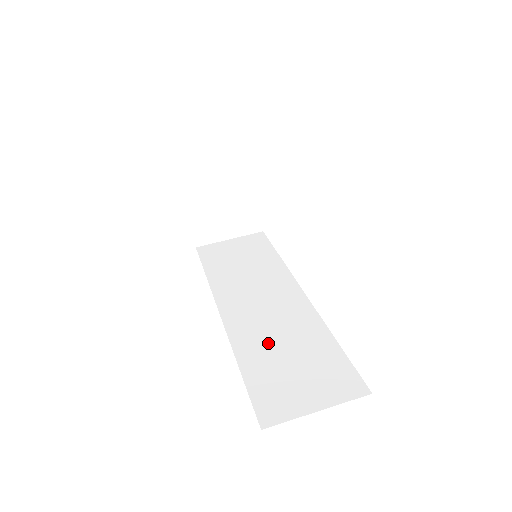
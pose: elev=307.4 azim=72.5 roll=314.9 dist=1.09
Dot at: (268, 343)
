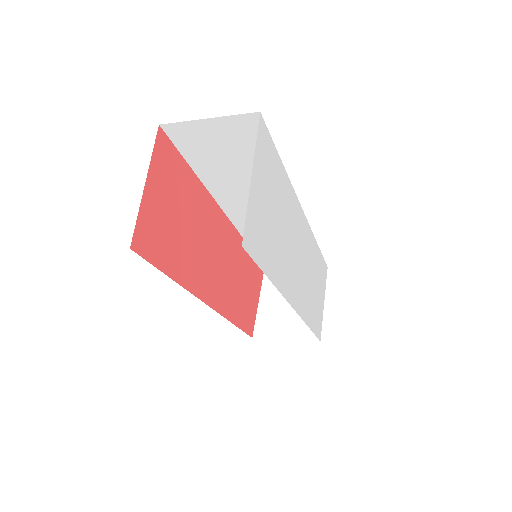
Dot at: occluded
